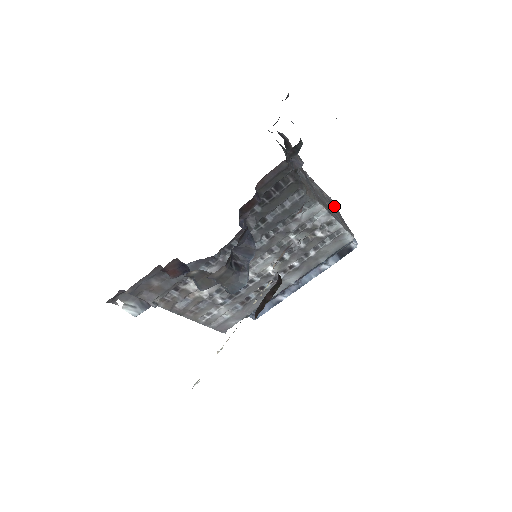
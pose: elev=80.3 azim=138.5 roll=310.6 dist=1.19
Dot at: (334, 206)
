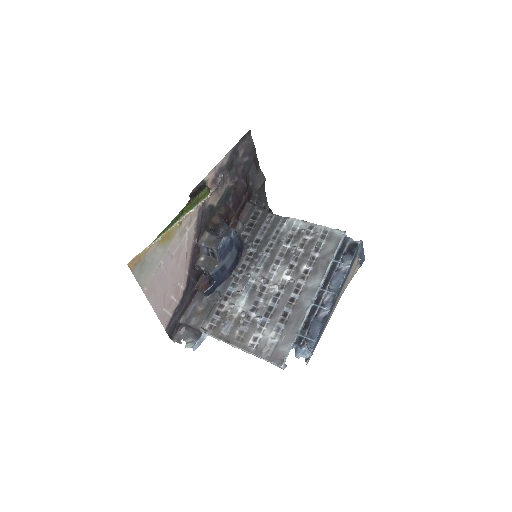
Dot at: occluded
